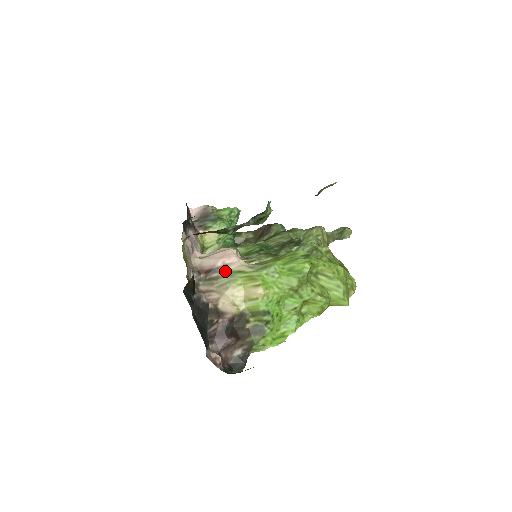
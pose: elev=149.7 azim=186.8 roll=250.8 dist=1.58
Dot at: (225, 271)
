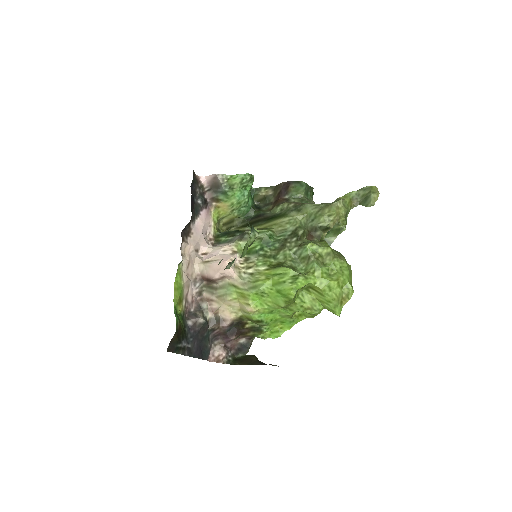
Dot at: (222, 282)
